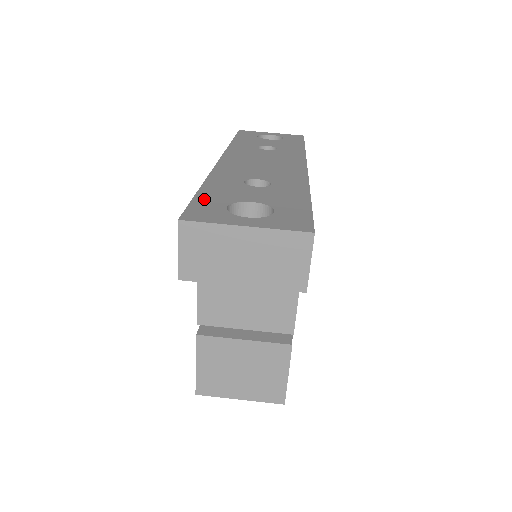
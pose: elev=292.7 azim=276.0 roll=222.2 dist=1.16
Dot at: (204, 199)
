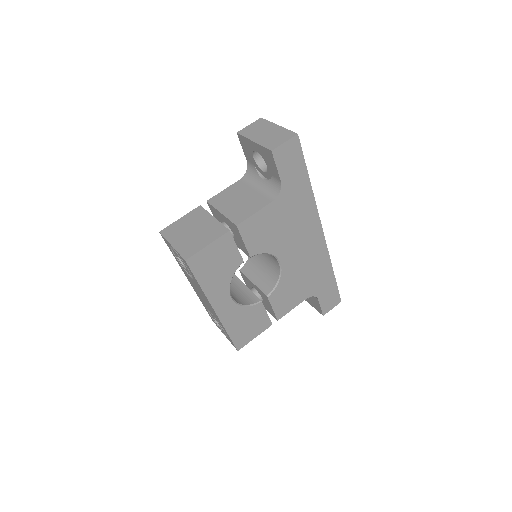
Dot at: occluded
